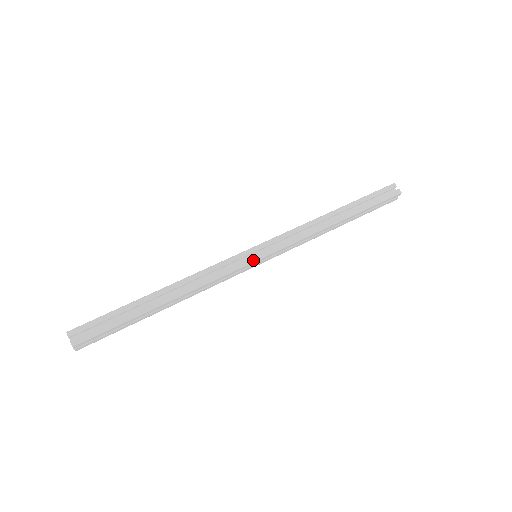
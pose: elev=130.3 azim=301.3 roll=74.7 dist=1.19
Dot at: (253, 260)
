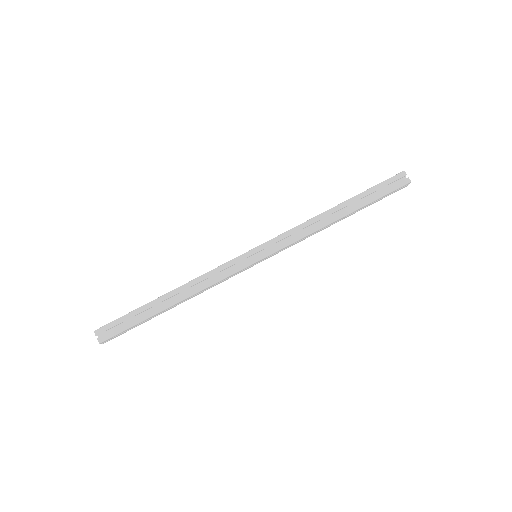
Dot at: (252, 263)
